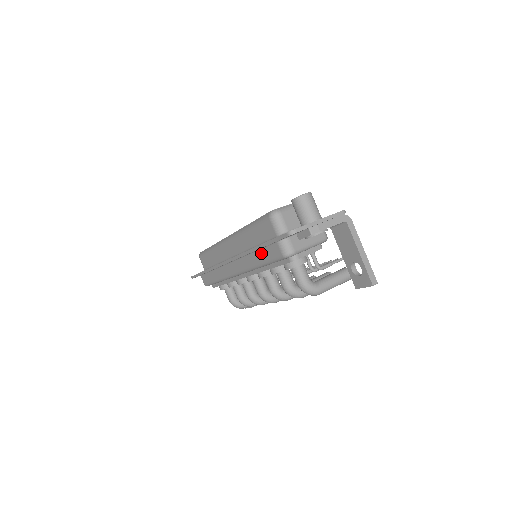
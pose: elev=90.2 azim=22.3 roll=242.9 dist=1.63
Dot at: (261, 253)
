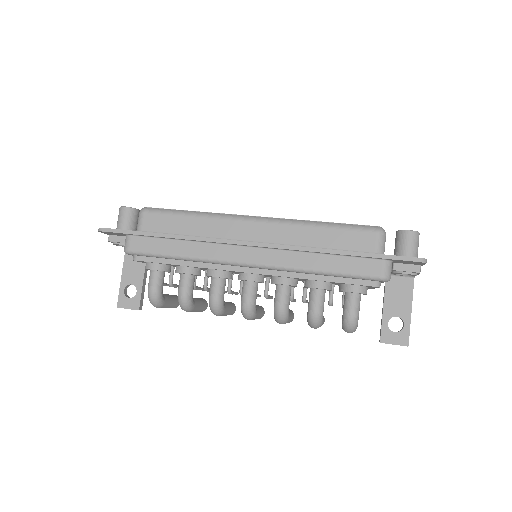
Dot at: (338, 260)
